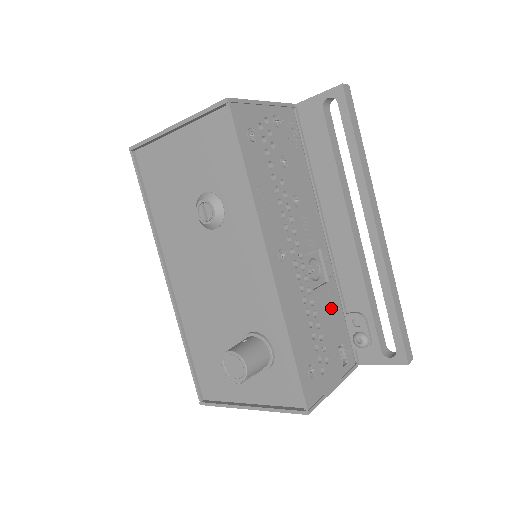
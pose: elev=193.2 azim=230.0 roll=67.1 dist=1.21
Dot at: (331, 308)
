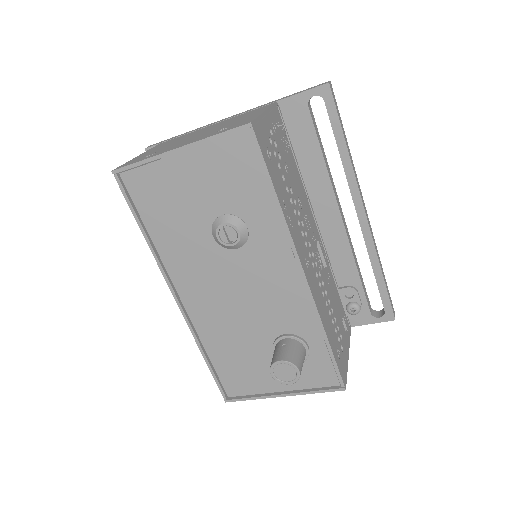
Dot at: (333, 290)
